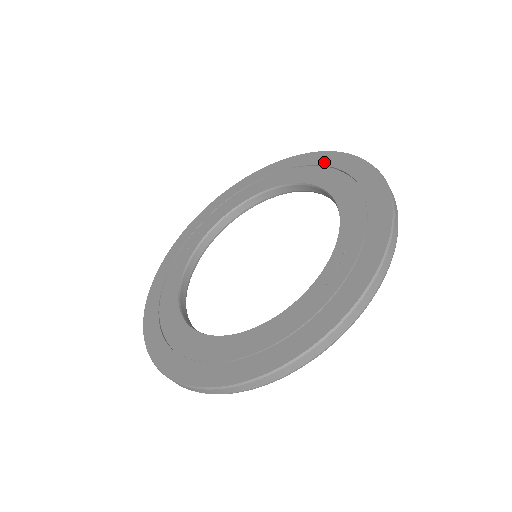
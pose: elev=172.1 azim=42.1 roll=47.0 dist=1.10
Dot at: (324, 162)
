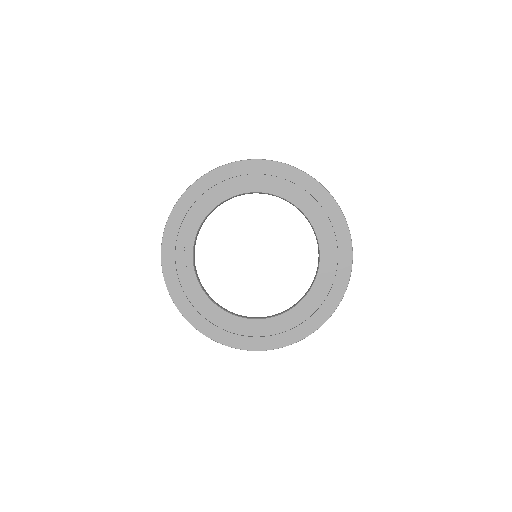
Dot at: (271, 172)
